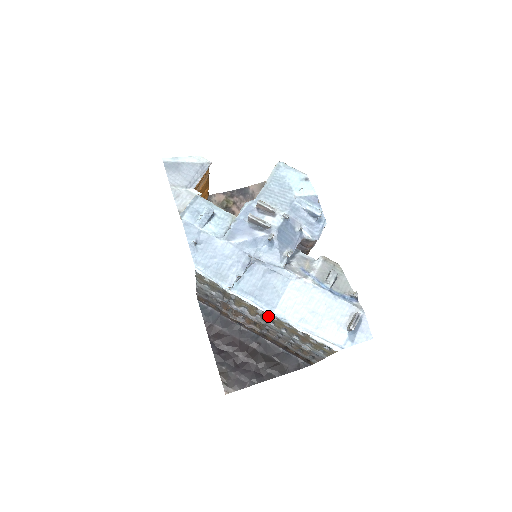
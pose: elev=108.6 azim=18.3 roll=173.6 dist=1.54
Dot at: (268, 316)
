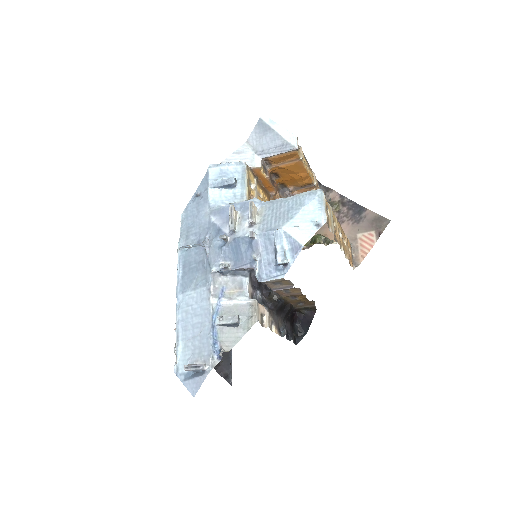
Dot at: occluded
